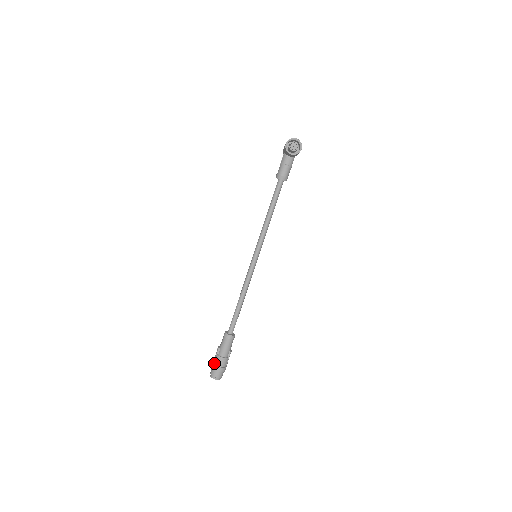
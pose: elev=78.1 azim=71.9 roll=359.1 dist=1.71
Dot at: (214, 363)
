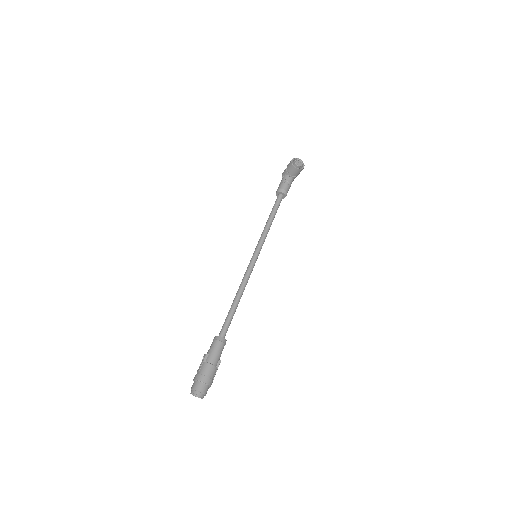
Dot at: (199, 373)
